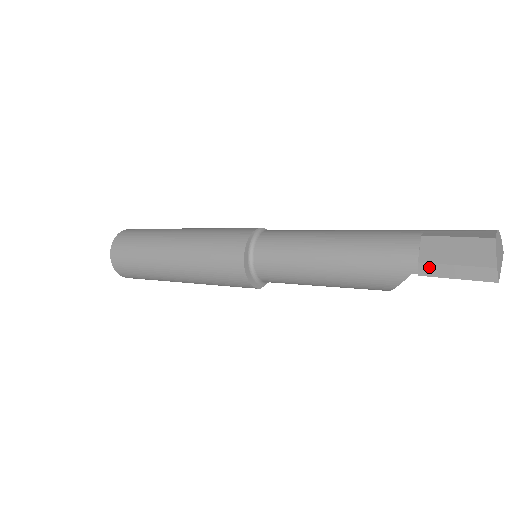
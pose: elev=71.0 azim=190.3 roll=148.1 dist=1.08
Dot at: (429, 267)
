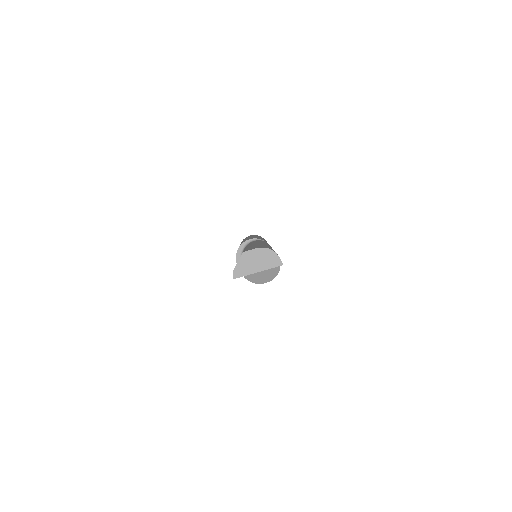
Dot at: occluded
